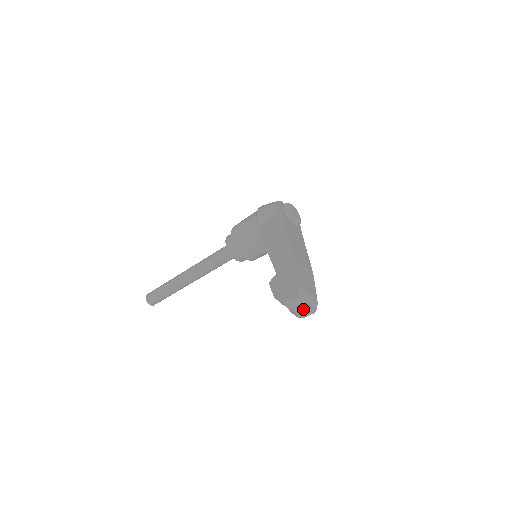
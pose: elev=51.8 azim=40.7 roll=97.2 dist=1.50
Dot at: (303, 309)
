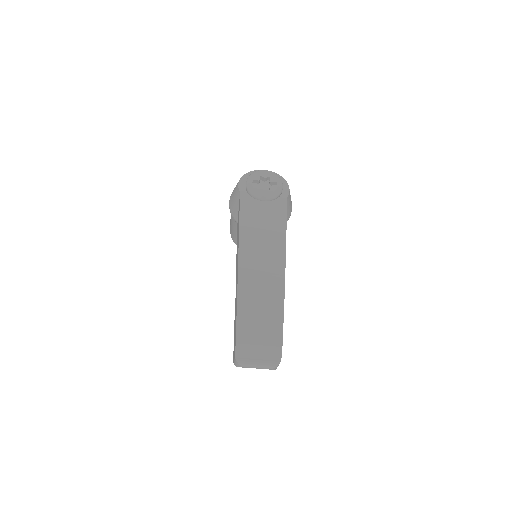
Dot at: (259, 368)
